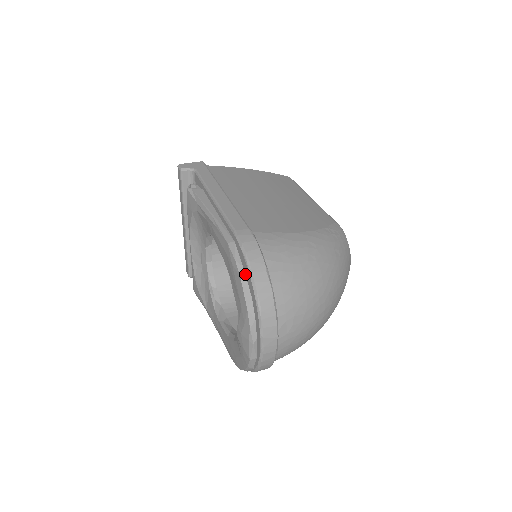
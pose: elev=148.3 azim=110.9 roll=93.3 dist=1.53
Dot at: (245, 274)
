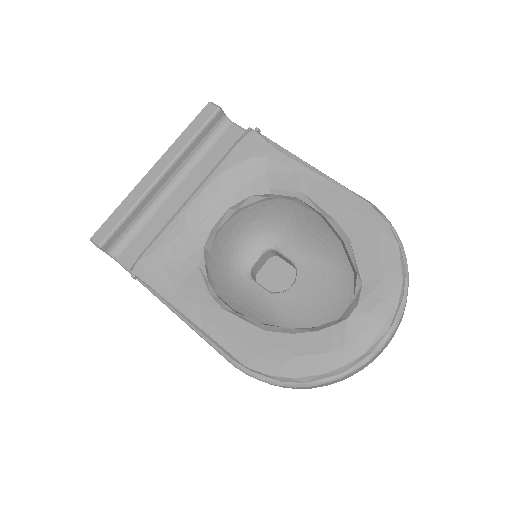
Dot at: occluded
